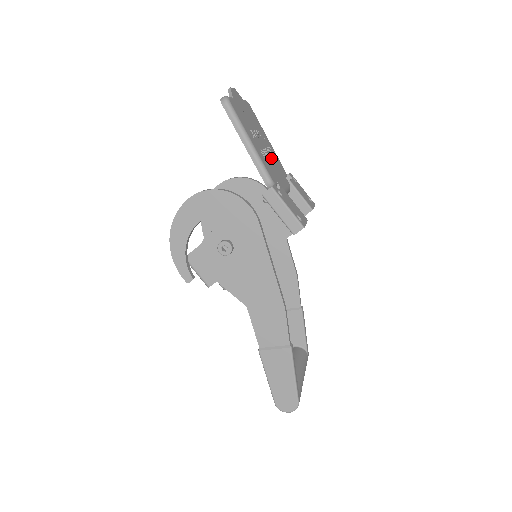
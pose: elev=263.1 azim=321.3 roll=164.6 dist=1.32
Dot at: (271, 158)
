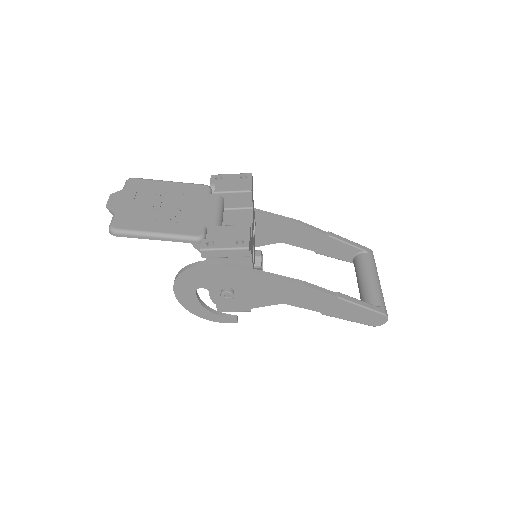
Dot at: (184, 204)
